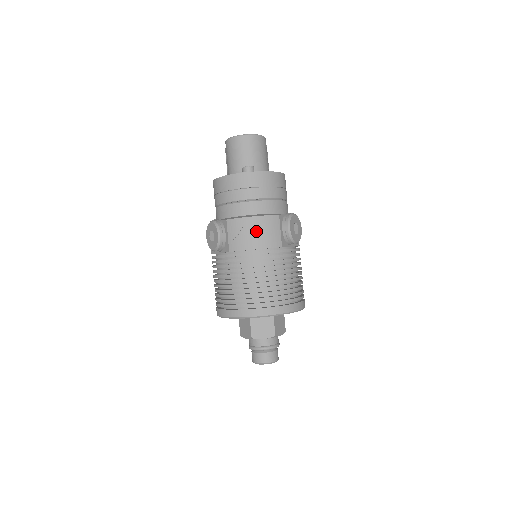
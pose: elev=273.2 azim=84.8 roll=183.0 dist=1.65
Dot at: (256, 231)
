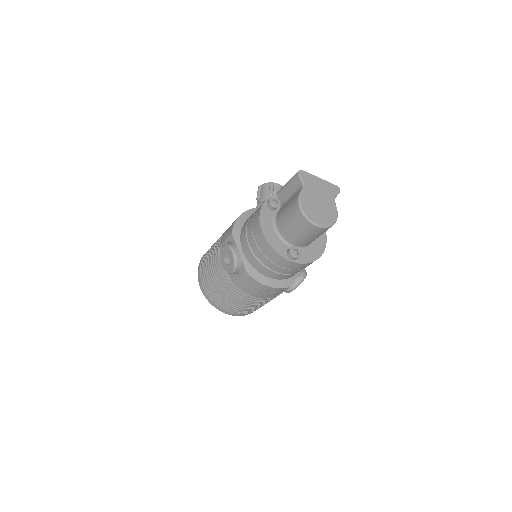
Dot at: (263, 292)
